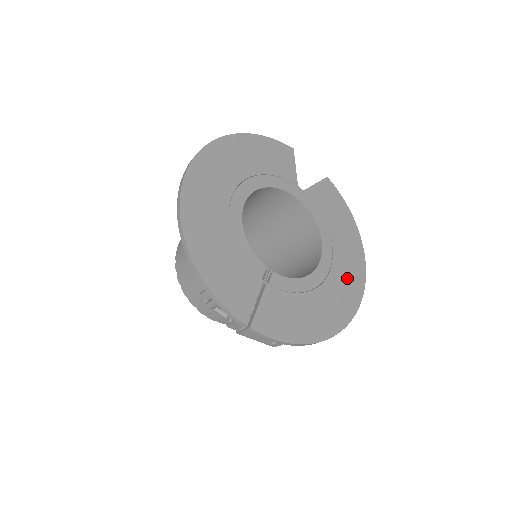
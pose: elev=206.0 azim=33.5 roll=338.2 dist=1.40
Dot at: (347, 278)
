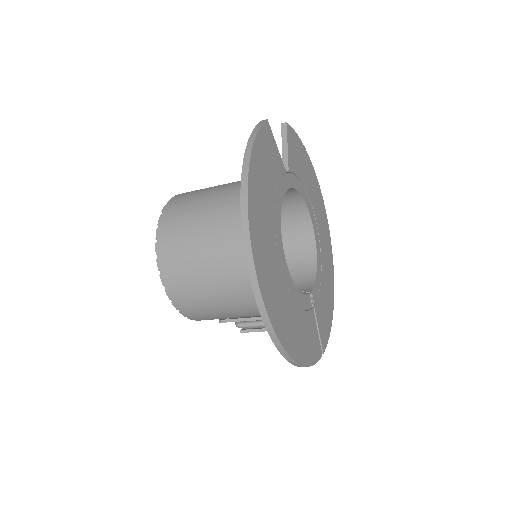
Dot at: (323, 224)
